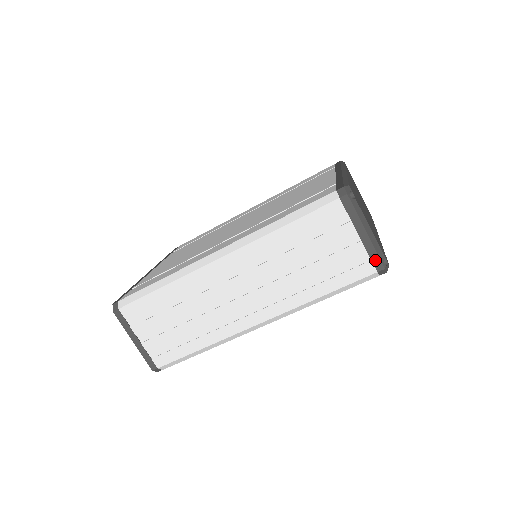
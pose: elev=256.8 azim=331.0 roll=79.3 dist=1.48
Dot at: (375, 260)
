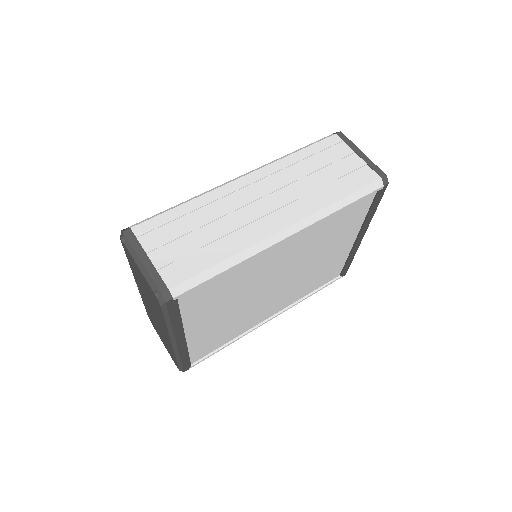
Dot at: (376, 170)
